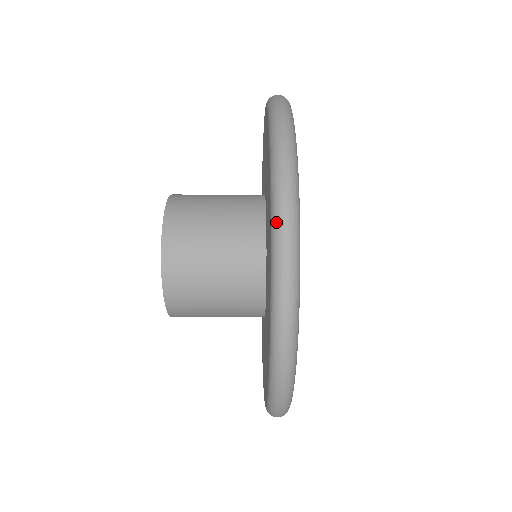
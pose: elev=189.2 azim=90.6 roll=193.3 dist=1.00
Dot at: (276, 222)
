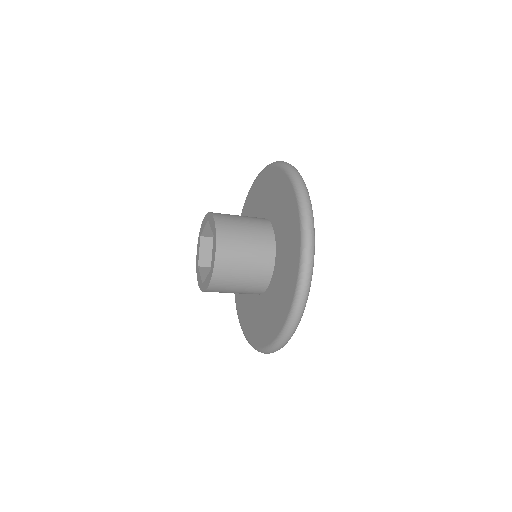
Dot at: (299, 294)
